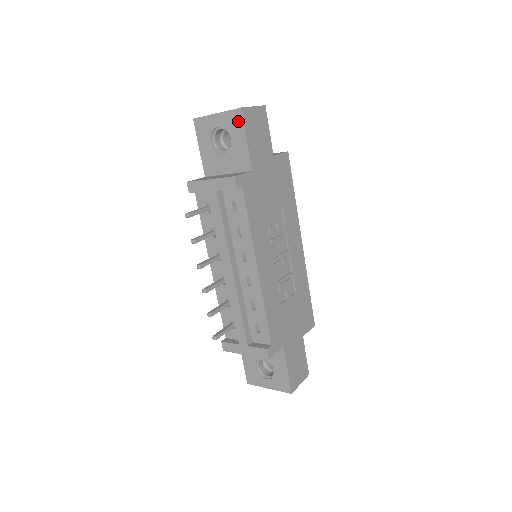
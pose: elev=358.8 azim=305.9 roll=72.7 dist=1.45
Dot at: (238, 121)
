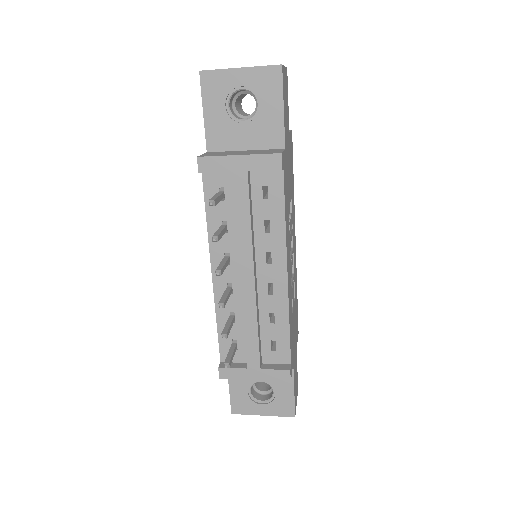
Dot at: (274, 82)
